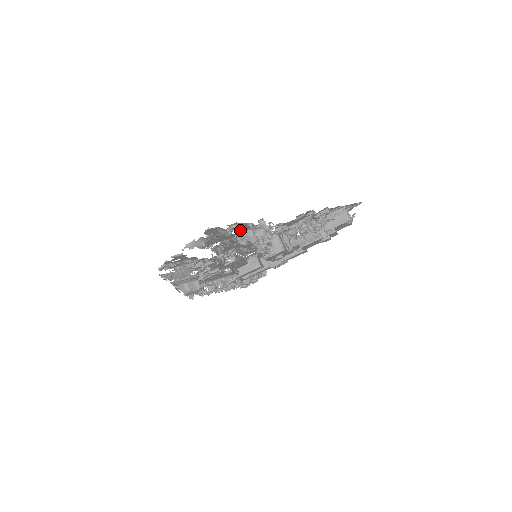
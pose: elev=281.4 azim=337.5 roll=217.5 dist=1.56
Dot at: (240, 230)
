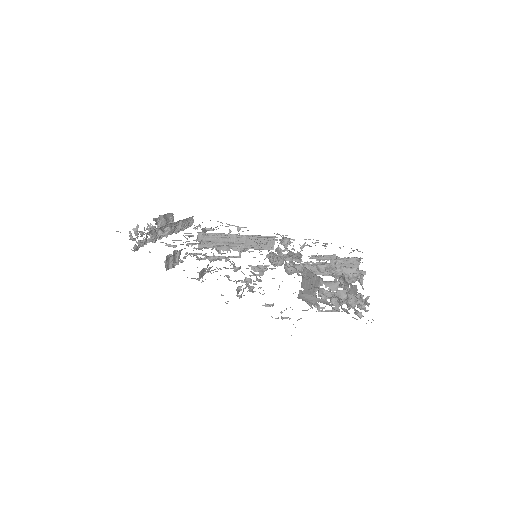
Dot at: (349, 299)
